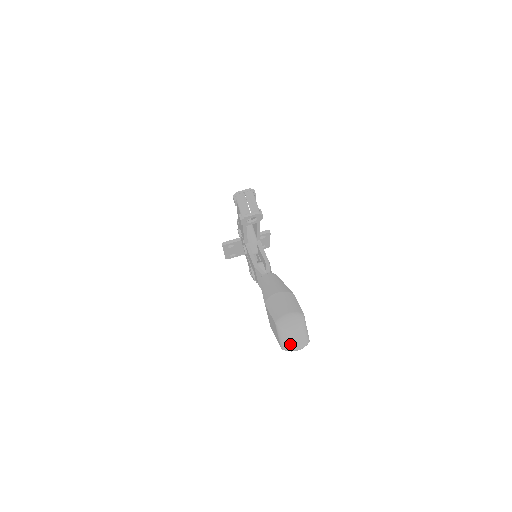
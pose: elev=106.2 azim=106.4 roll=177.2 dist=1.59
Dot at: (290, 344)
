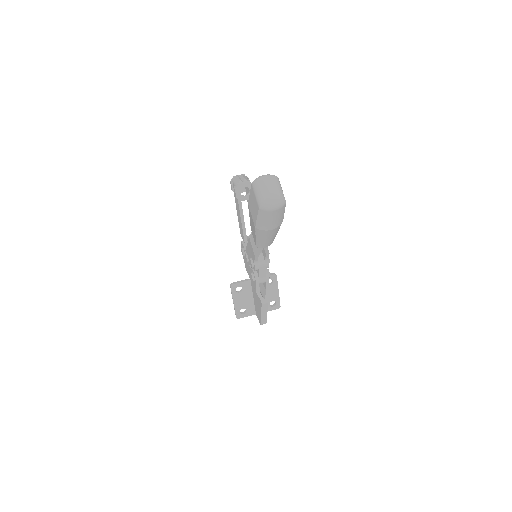
Dot at: (265, 193)
